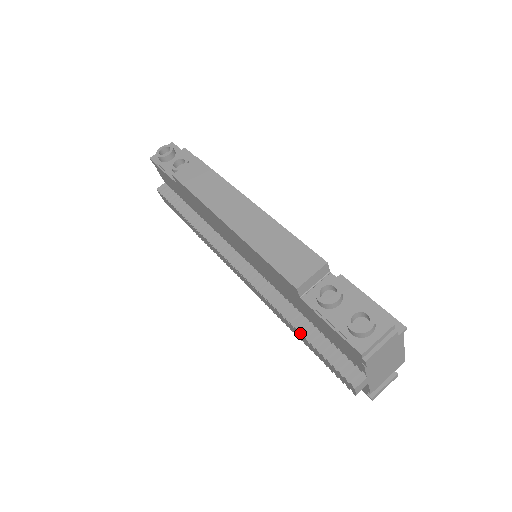
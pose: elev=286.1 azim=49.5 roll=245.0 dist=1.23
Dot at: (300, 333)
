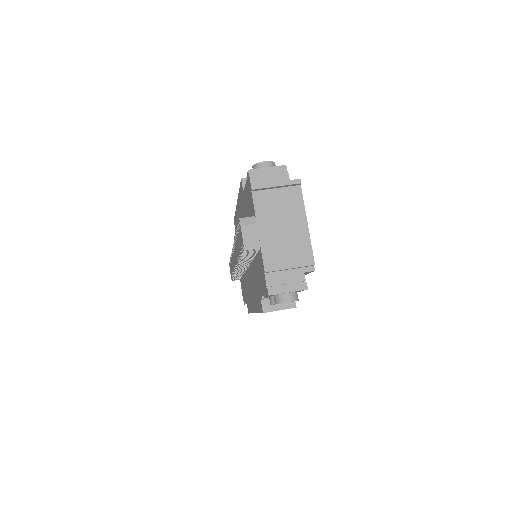
Dot at: (236, 232)
